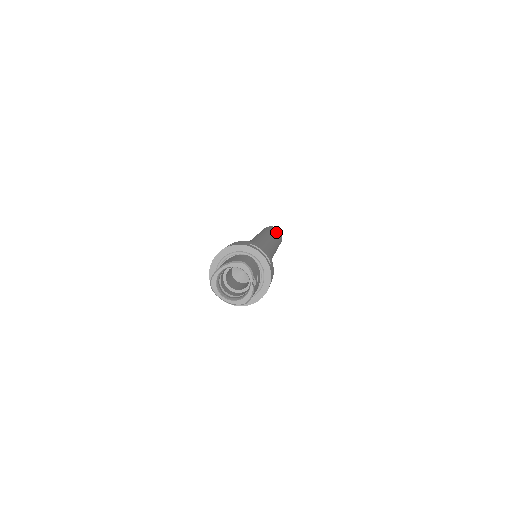
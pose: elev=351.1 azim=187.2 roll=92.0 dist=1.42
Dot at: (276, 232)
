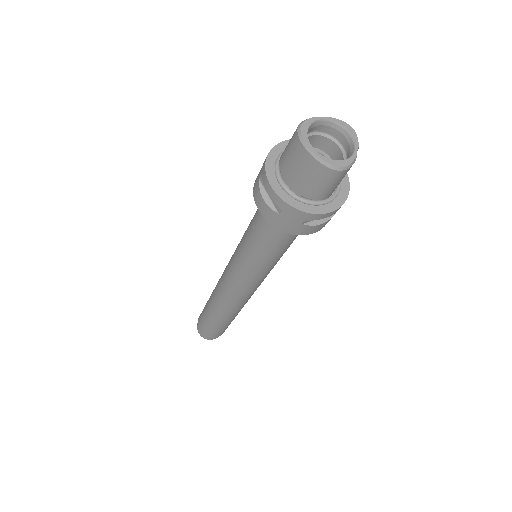
Dot at: occluded
